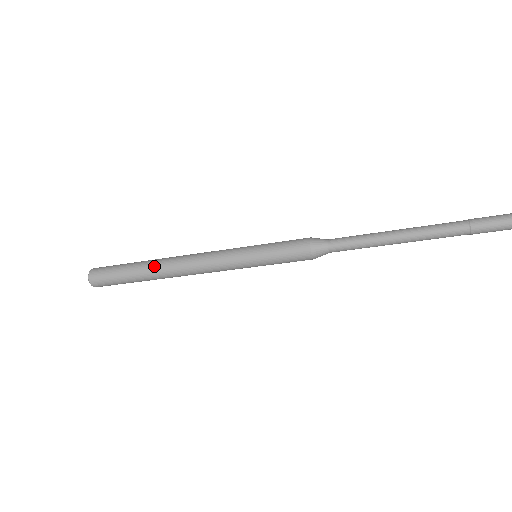
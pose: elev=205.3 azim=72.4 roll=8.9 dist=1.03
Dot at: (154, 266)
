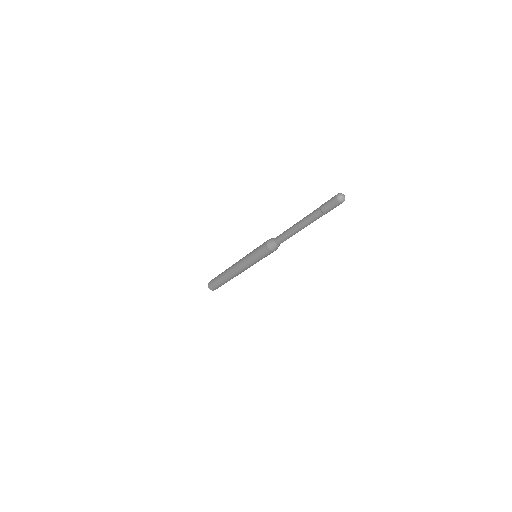
Dot at: (224, 275)
